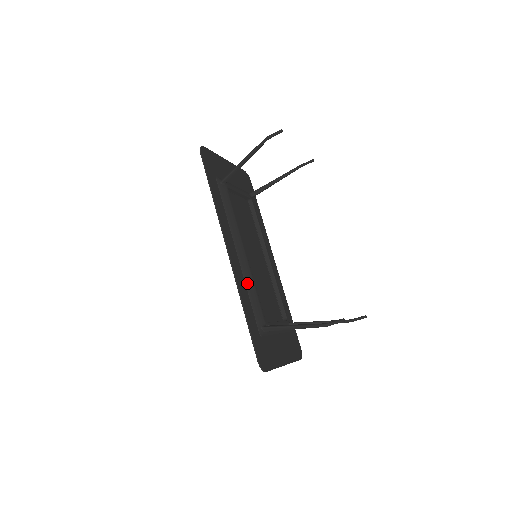
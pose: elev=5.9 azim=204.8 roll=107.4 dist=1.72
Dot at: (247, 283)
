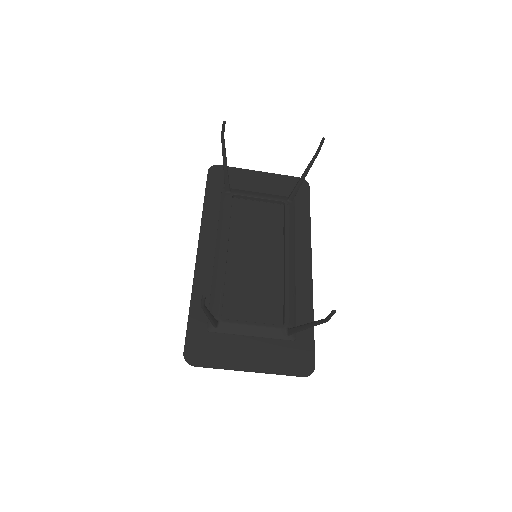
Dot at: (214, 279)
